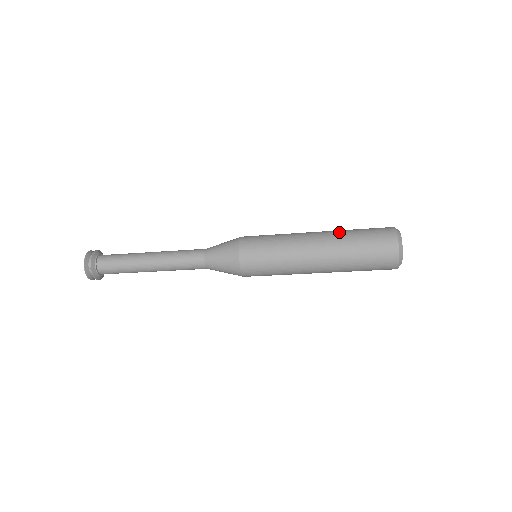
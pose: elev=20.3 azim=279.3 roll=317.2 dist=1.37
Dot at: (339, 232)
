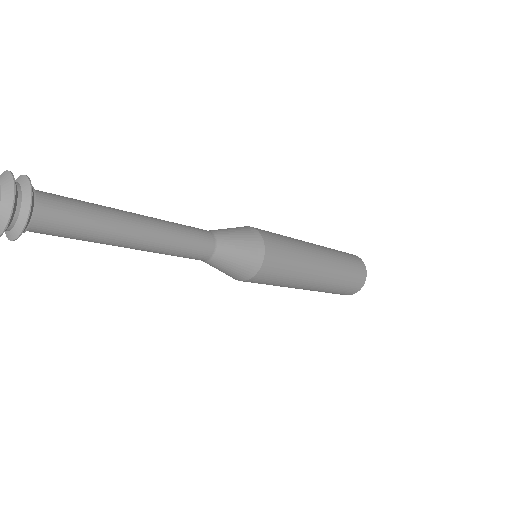
Dot at: (337, 262)
